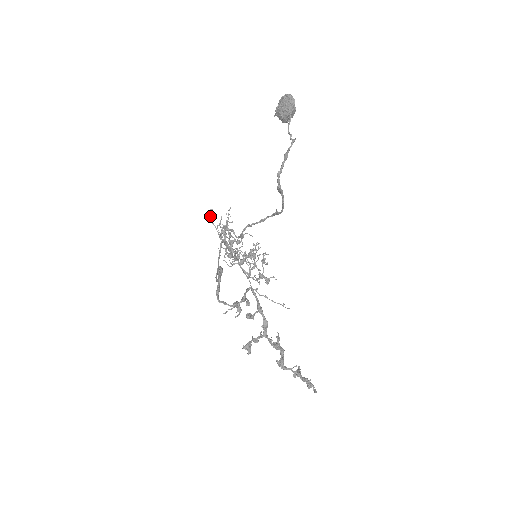
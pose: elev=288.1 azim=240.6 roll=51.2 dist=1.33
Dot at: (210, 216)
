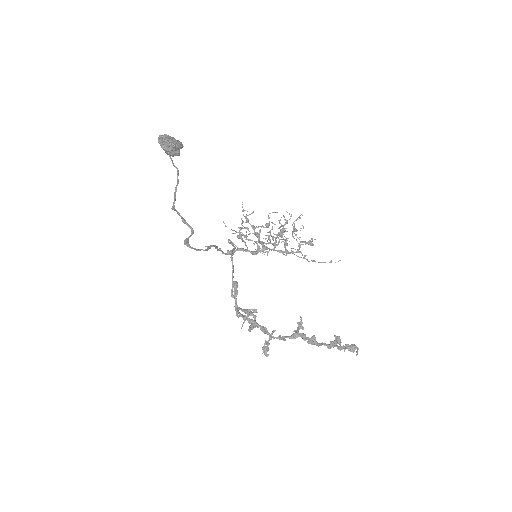
Dot at: occluded
